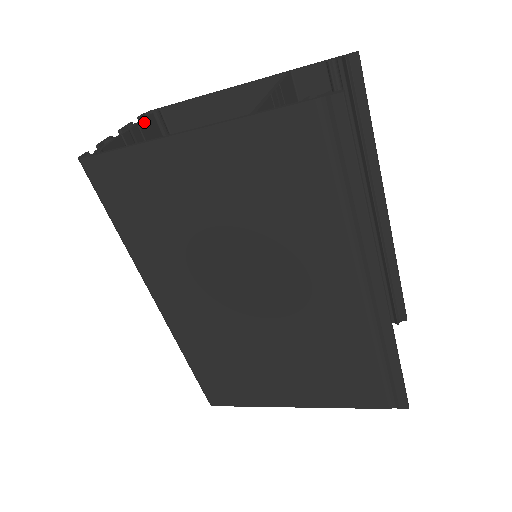
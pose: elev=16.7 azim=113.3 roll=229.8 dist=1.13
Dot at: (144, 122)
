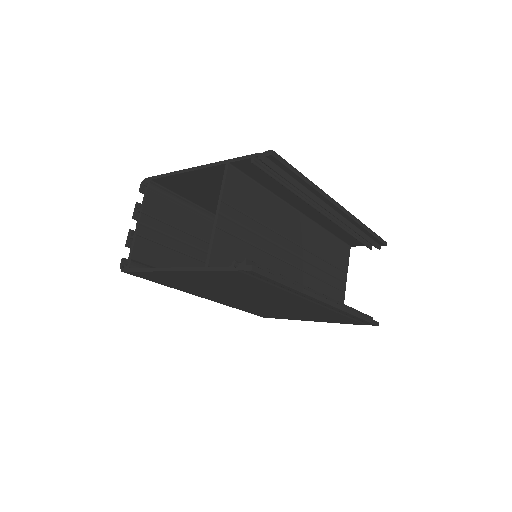
Dot at: (145, 204)
